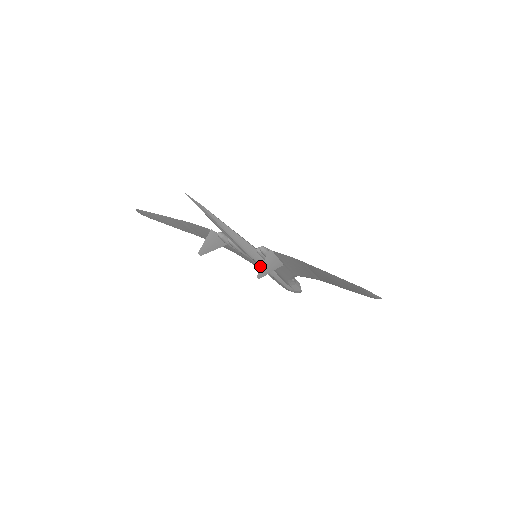
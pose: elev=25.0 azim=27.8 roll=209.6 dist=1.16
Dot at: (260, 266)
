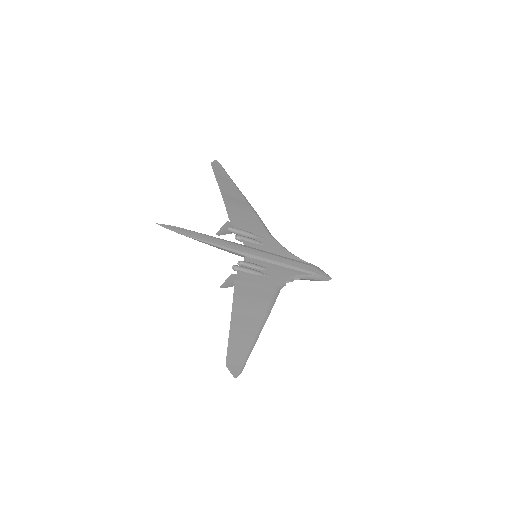
Dot at: occluded
